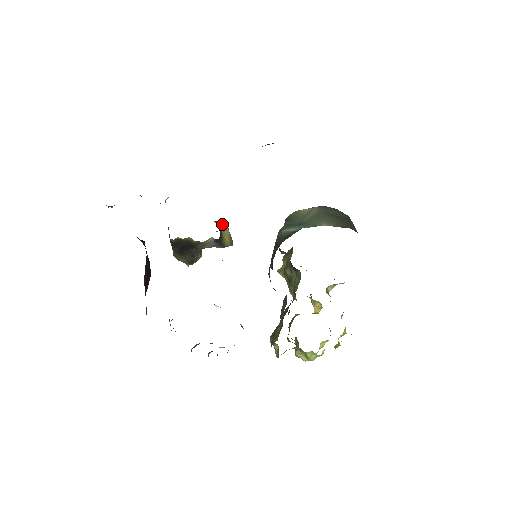
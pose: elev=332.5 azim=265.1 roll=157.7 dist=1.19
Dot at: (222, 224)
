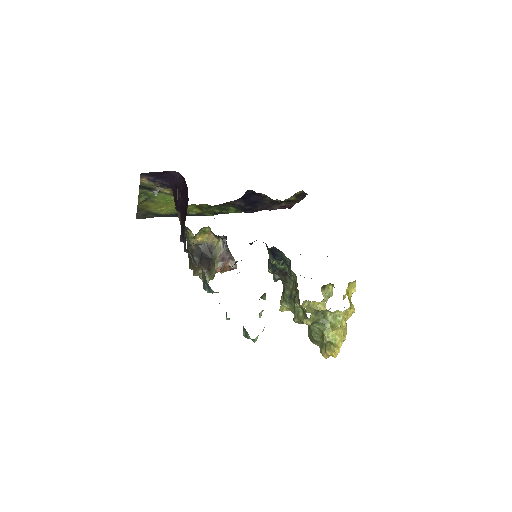
Dot at: occluded
